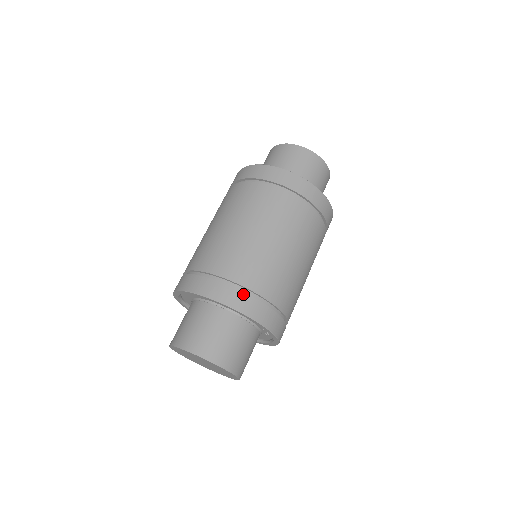
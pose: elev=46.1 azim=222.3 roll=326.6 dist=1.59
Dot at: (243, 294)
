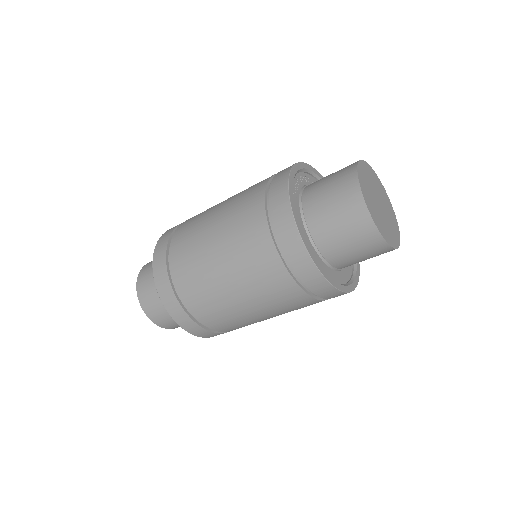
Dot at: (211, 333)
